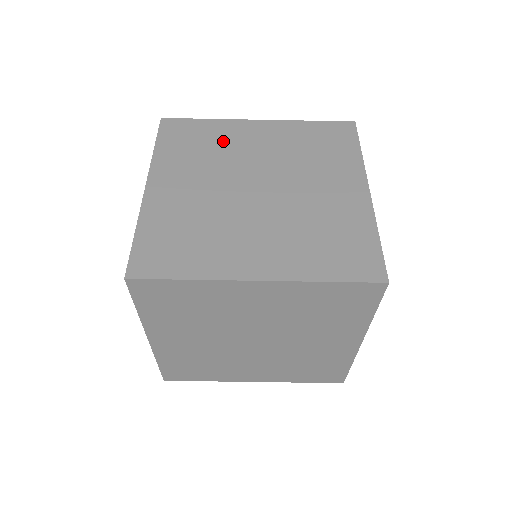
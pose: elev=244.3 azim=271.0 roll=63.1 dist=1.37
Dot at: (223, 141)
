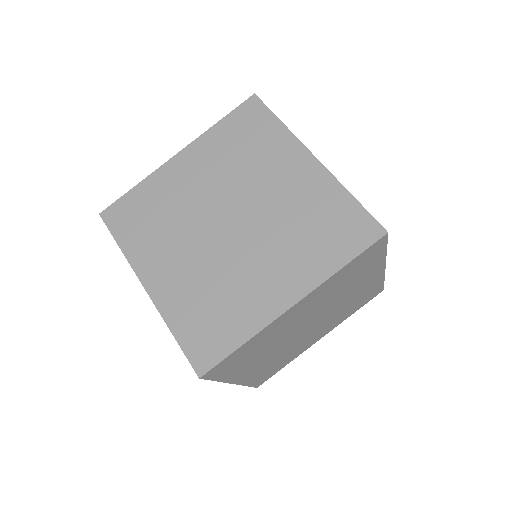
Dot at: (167, 198)
